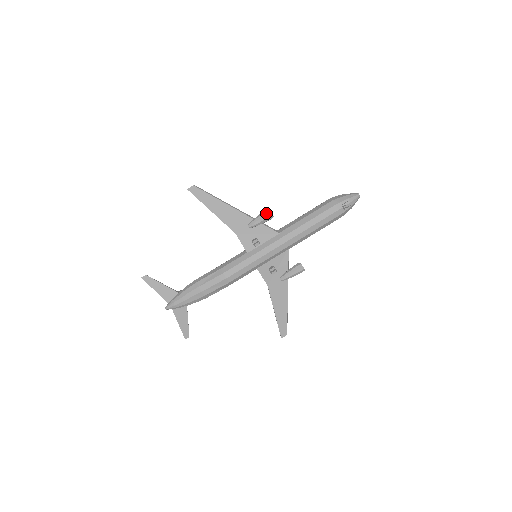
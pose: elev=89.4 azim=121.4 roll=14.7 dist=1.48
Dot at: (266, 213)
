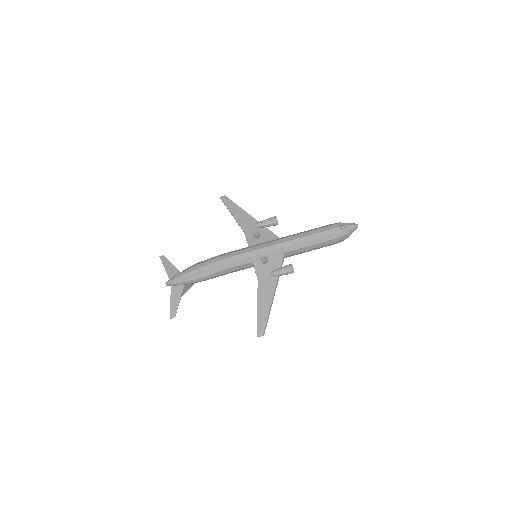
Dot at: (272, 217)
